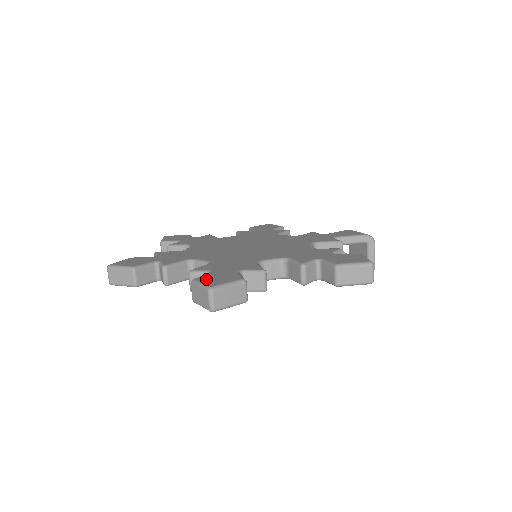
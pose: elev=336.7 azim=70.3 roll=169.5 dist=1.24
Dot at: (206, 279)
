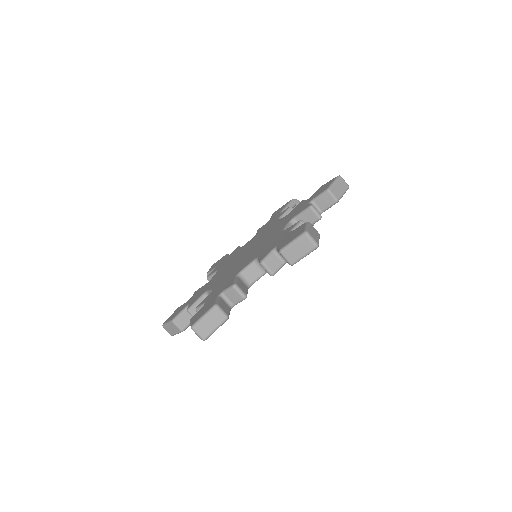
Dot at: (288, 241)
